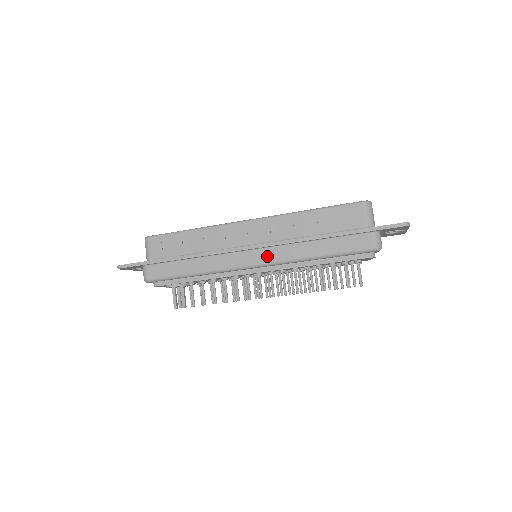
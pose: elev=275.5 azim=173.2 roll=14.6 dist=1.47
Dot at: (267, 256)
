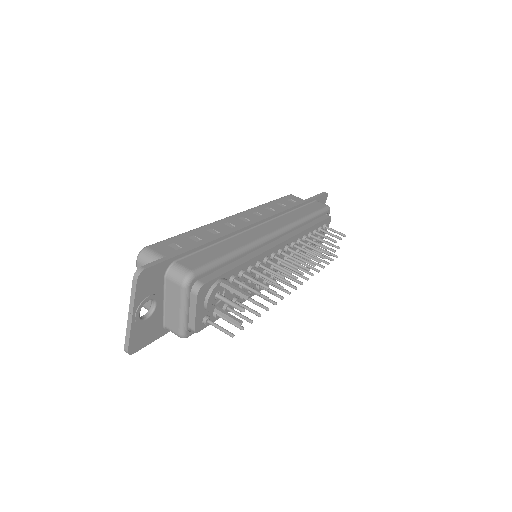
Dot at: (278, 224)
